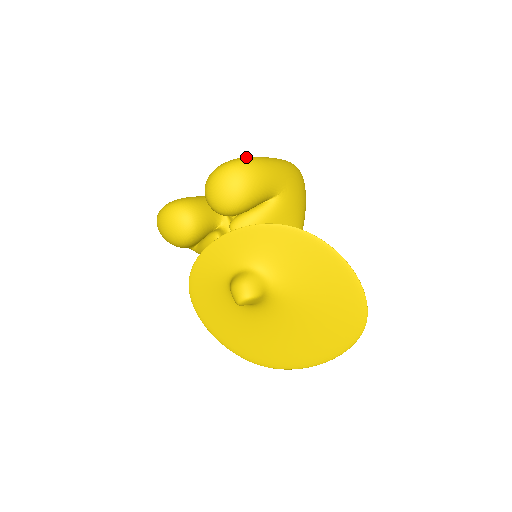
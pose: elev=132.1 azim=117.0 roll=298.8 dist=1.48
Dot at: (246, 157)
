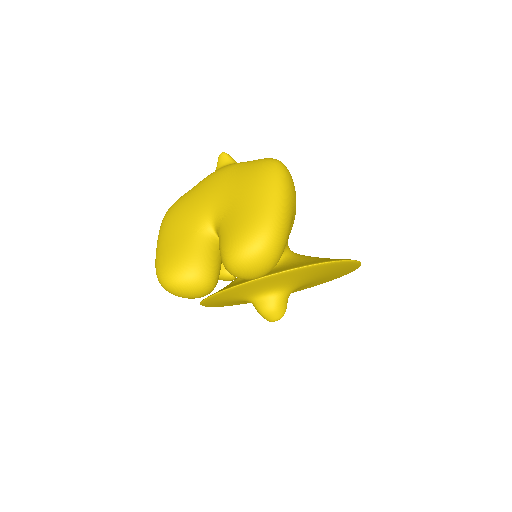
Dot at: (266, 227)
